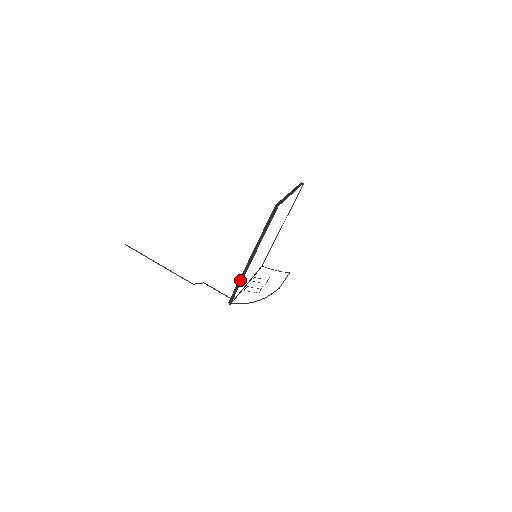
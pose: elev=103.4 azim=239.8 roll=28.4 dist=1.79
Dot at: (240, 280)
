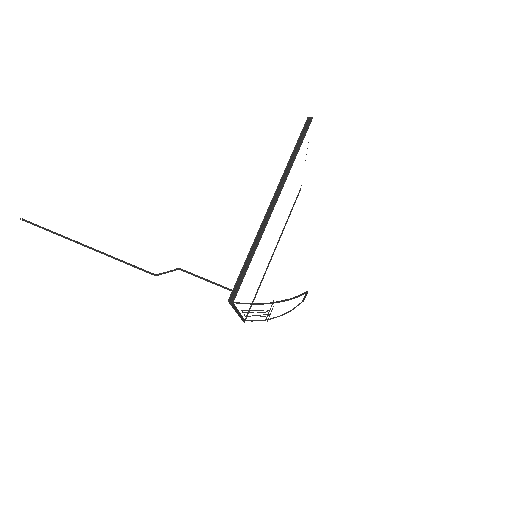
Dot at: (252, 250)
